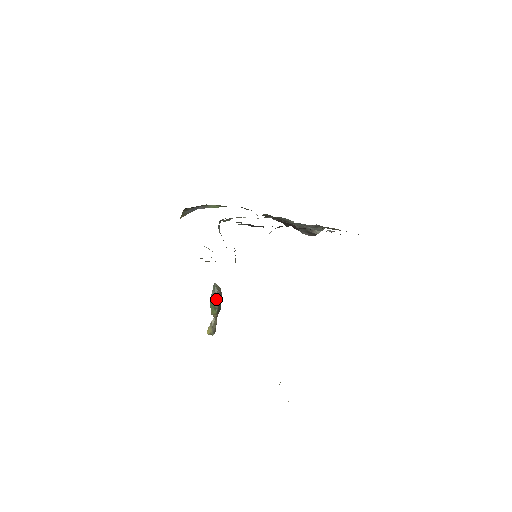
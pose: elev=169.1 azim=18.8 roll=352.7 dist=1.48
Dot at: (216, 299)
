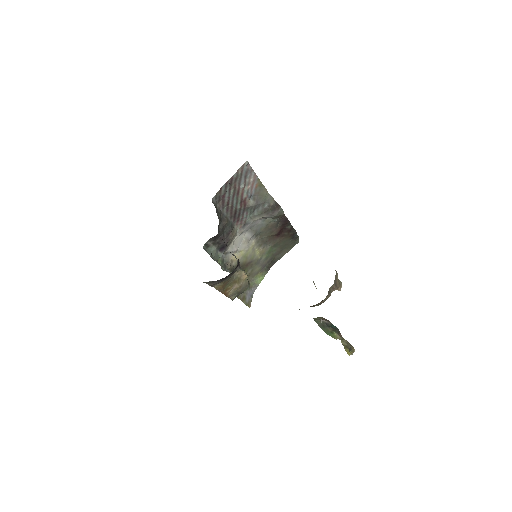
Dot at: (325, 326)
